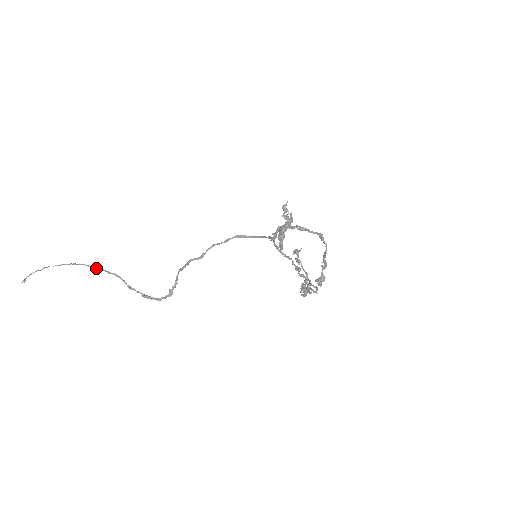
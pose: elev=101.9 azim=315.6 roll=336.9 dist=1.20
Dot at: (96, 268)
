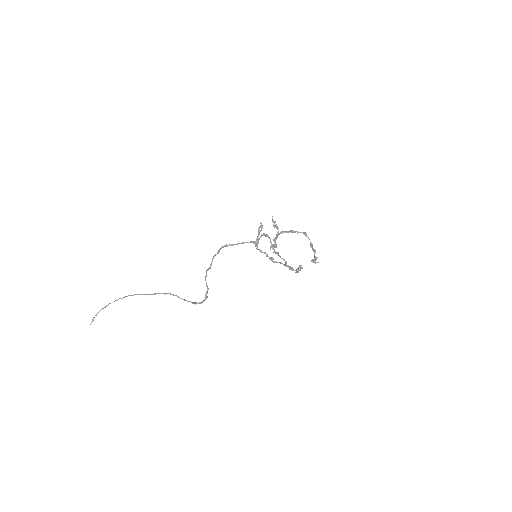
Dot at: (150, 294)
